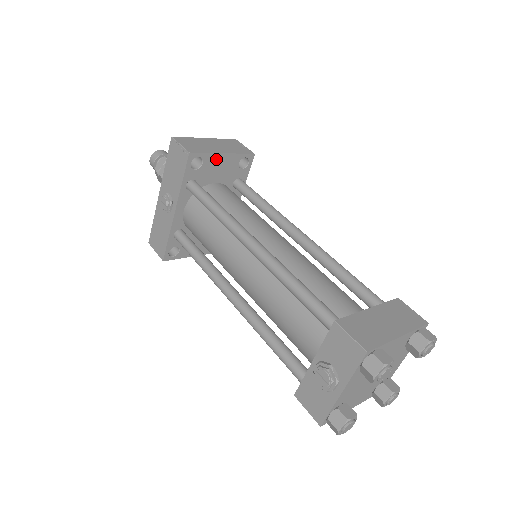
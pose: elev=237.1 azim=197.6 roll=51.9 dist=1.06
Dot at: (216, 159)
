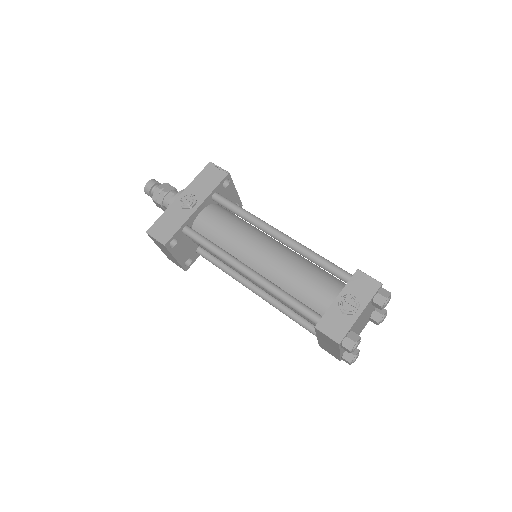
Dot at: (232, 190)
